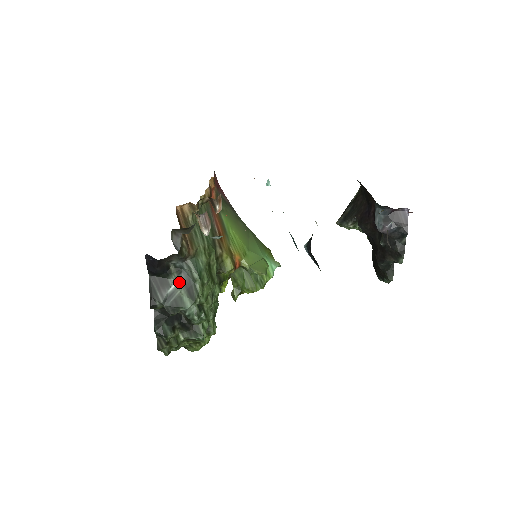
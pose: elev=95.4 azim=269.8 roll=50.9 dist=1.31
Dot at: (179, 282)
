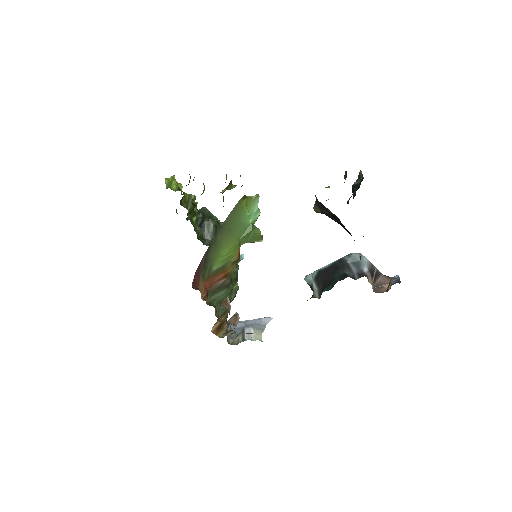
Dot at: occluded
